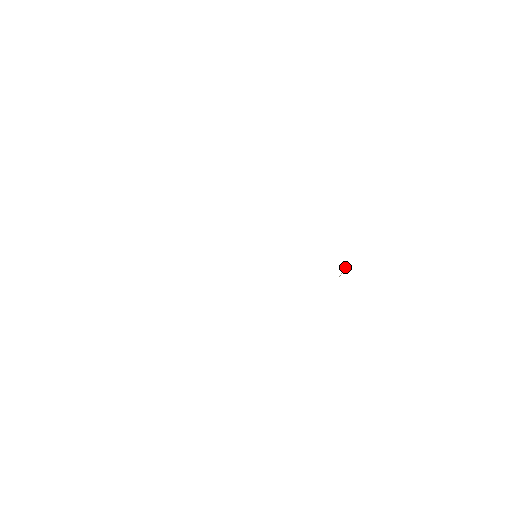
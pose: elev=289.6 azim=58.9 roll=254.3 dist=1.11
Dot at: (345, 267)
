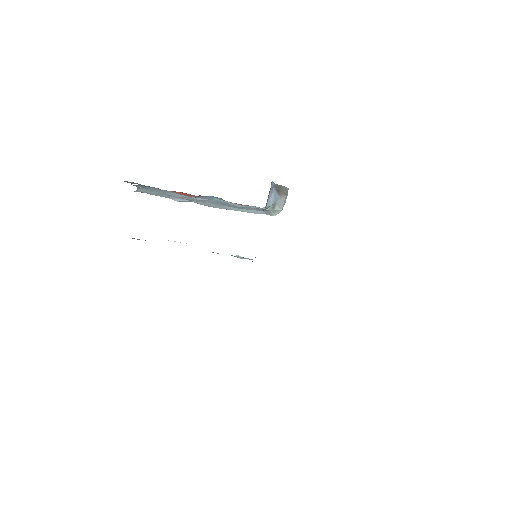
Dot at: occluded
